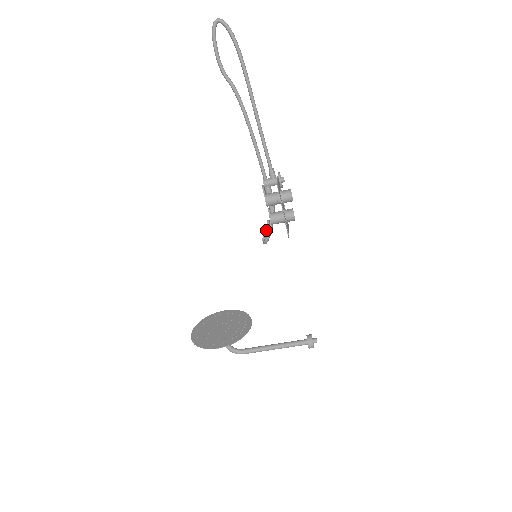
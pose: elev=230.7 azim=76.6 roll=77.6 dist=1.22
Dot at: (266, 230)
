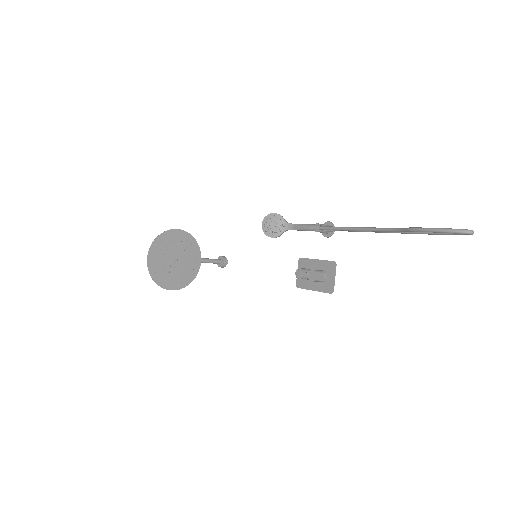
Dot at: (277, 234)
